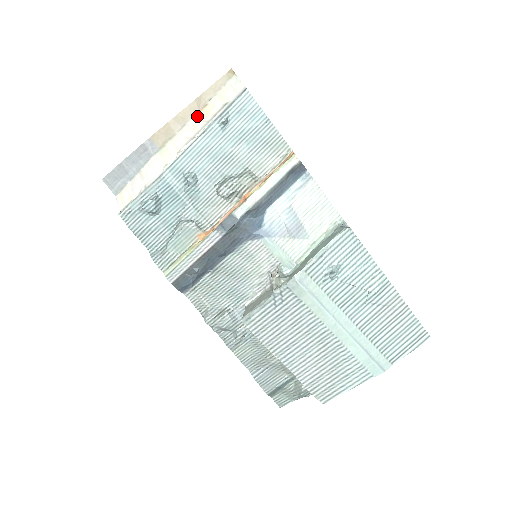
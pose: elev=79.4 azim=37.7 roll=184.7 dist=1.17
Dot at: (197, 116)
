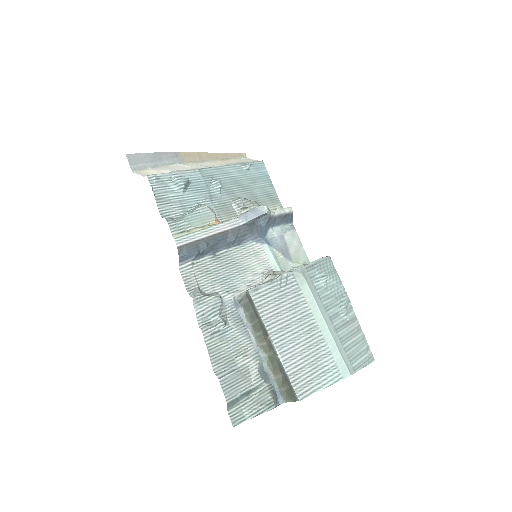
Dot at: (219, 161)
